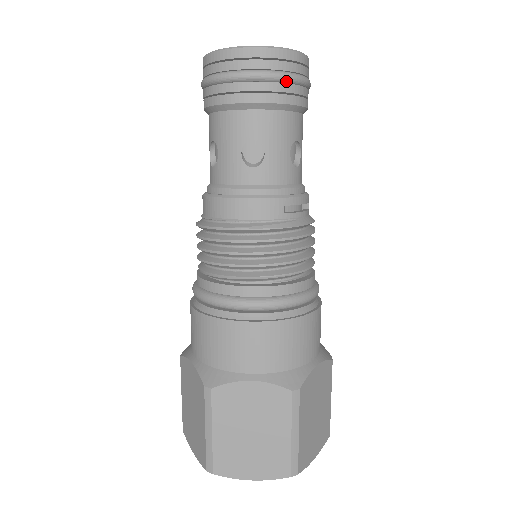
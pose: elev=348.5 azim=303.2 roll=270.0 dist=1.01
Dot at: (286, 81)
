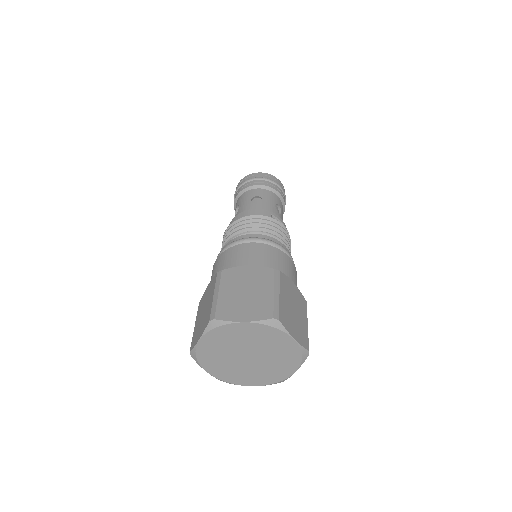
Dot at: (273, 183)
